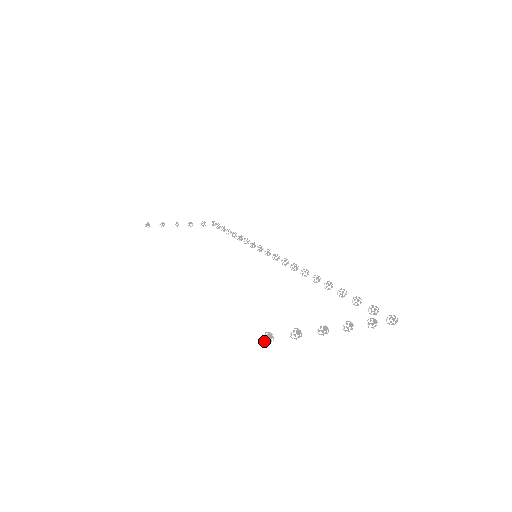
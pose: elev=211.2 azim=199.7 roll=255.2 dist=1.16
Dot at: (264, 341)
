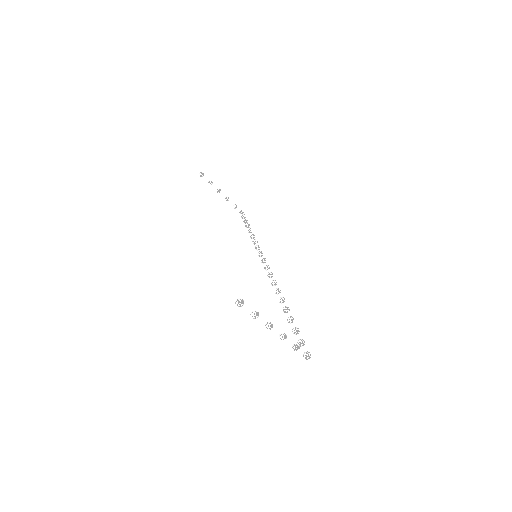
Dot at: (237, 302)
